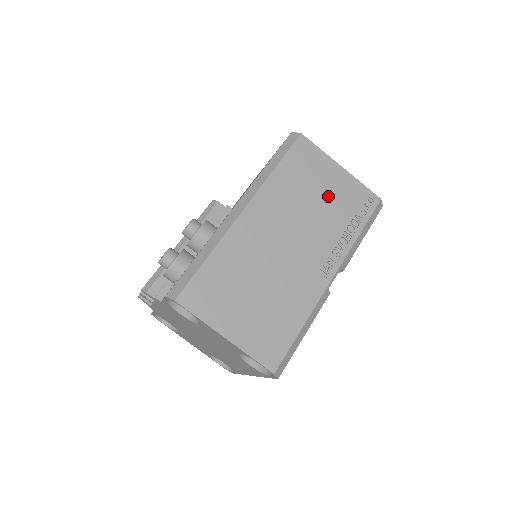
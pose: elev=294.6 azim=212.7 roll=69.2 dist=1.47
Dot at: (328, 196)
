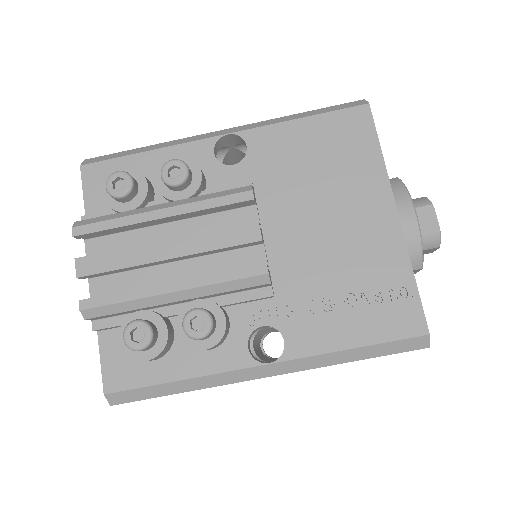
Dot at: occluded
